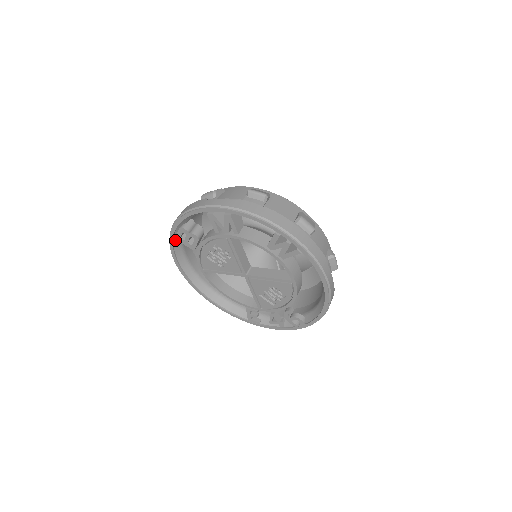
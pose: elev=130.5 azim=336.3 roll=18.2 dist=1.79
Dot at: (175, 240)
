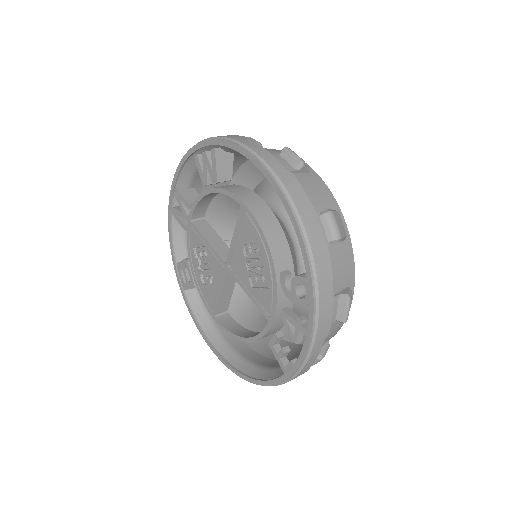
Dot at: (189, 297)
